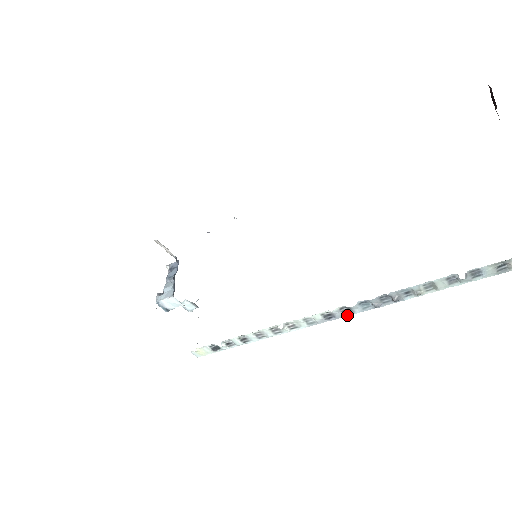
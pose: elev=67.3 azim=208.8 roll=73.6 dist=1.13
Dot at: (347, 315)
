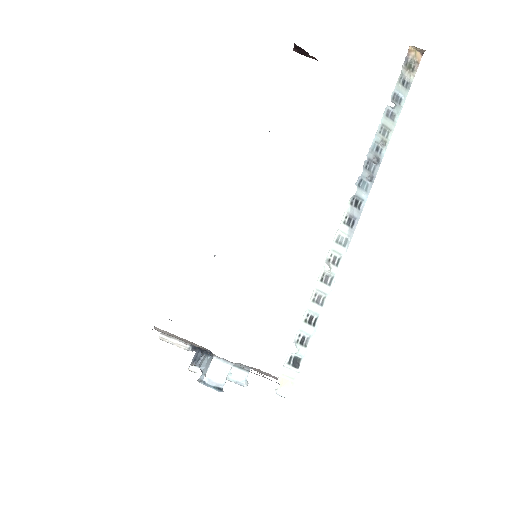
Dot at: (362, 209)
